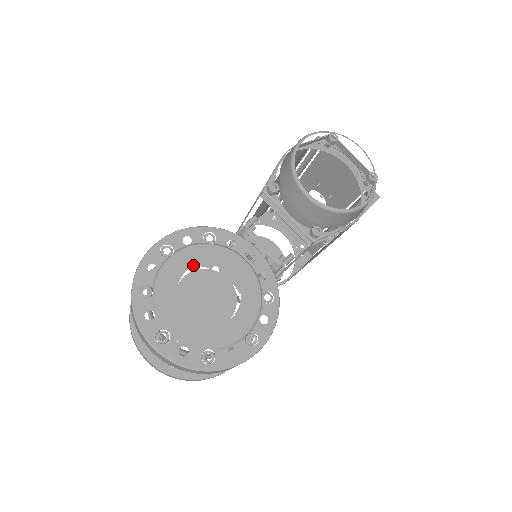
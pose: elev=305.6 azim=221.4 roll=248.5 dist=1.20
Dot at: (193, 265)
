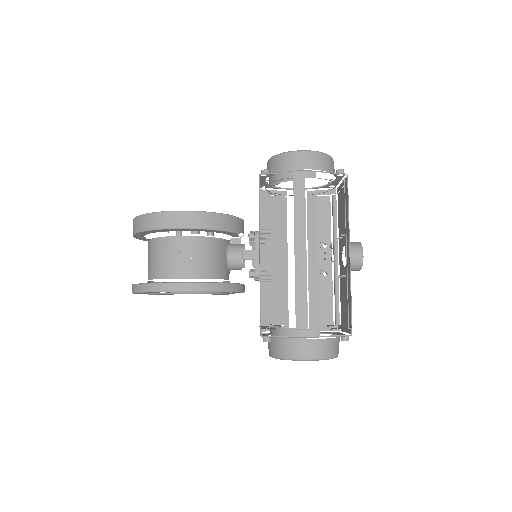
Dot at: occluded
